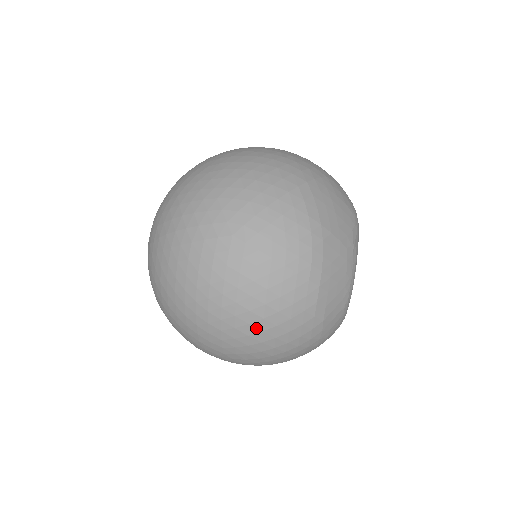
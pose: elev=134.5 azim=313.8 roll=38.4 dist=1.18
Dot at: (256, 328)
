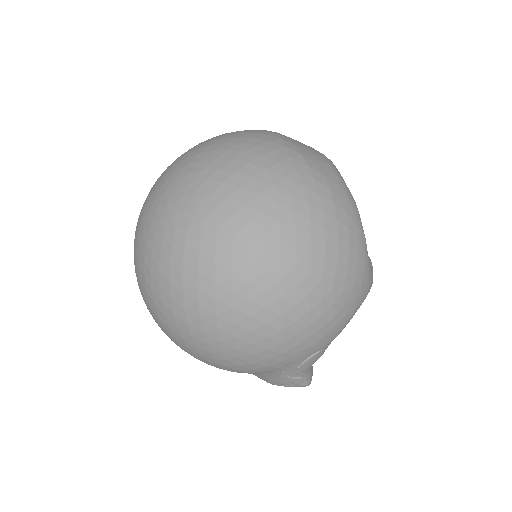
Dot at: (223, 160)
